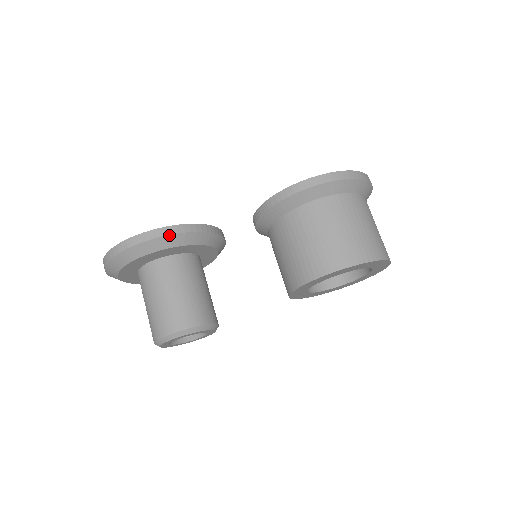
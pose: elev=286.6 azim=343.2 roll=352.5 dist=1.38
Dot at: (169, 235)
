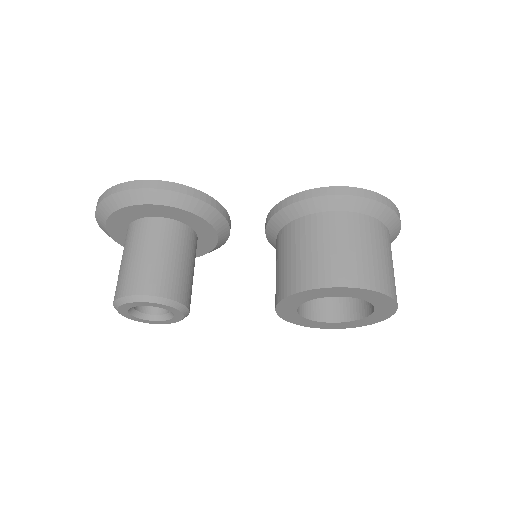
Dot at: (176, 192)
